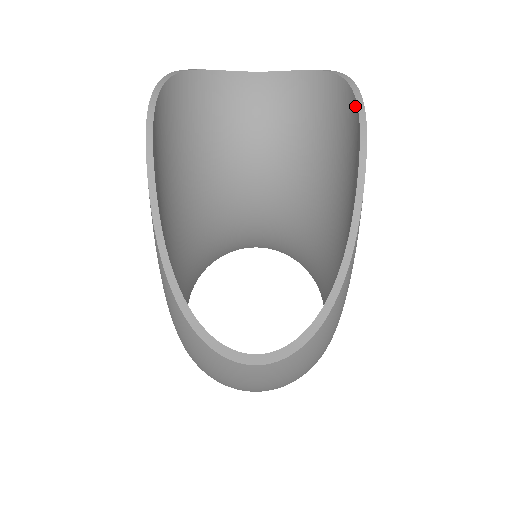
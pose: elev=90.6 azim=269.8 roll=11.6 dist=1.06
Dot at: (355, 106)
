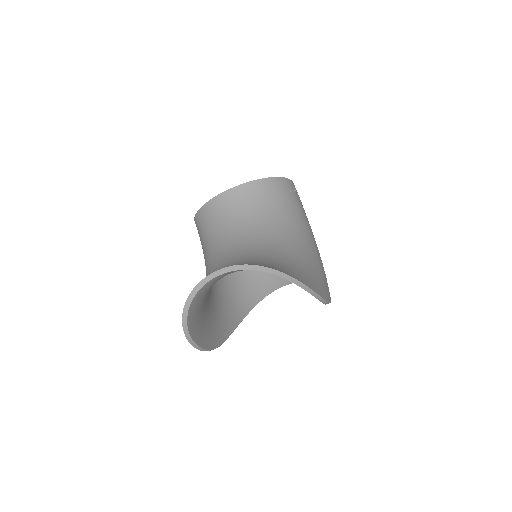
Dot at: (318, 298)
